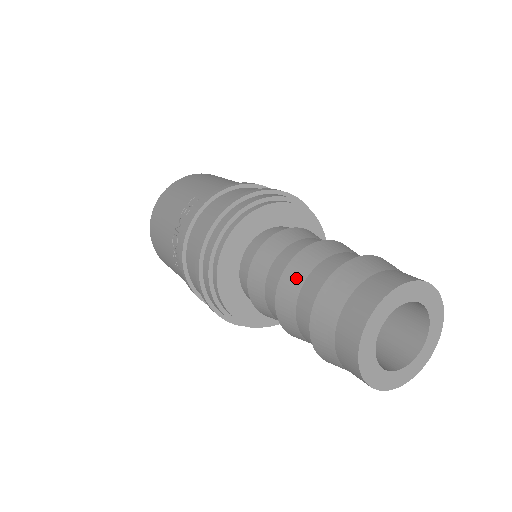
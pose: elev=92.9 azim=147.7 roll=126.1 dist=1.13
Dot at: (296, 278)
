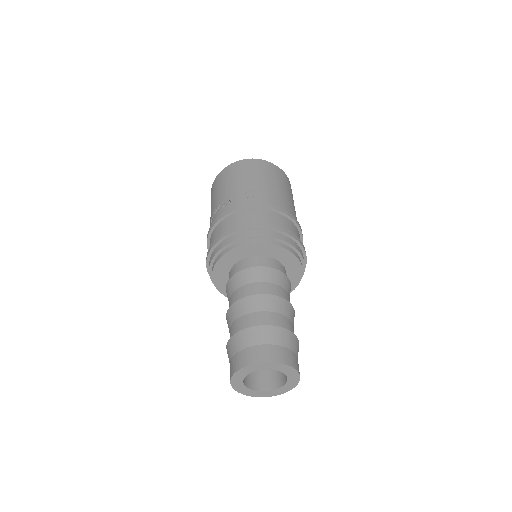
Dot at: (249, 307)
